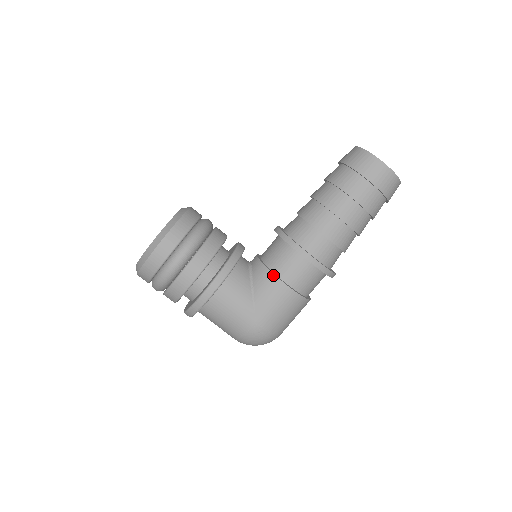
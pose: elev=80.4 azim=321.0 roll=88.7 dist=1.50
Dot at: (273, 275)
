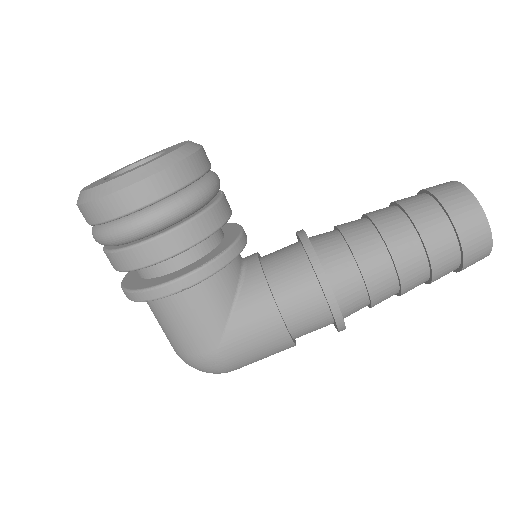
Dot at: (272, 300)
